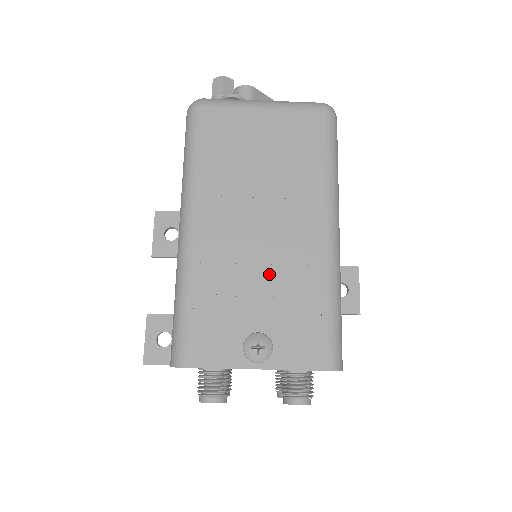
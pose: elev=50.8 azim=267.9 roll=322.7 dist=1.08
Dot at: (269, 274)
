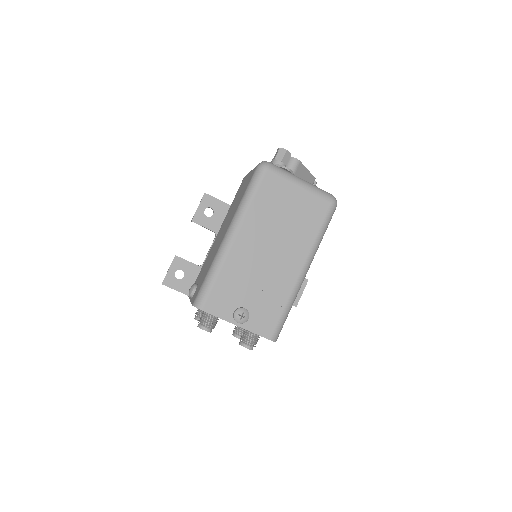
Dot at: (263, 281)
